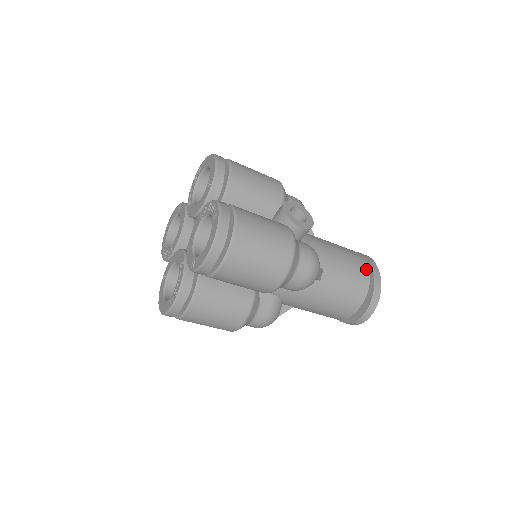
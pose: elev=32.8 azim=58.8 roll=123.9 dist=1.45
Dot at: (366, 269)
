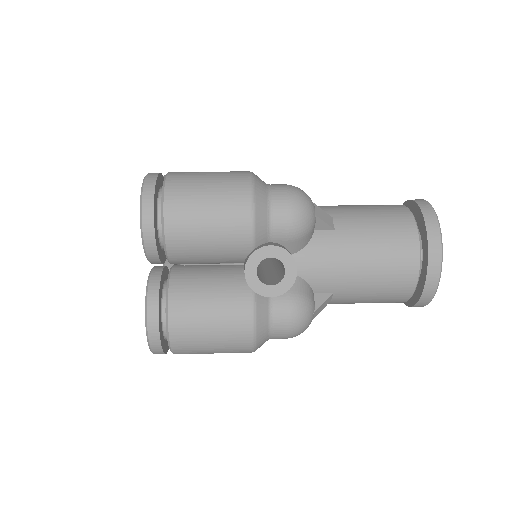
Dot at: (412, 273)
